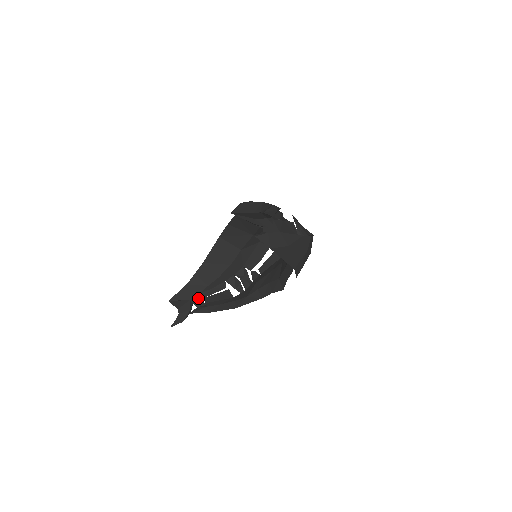
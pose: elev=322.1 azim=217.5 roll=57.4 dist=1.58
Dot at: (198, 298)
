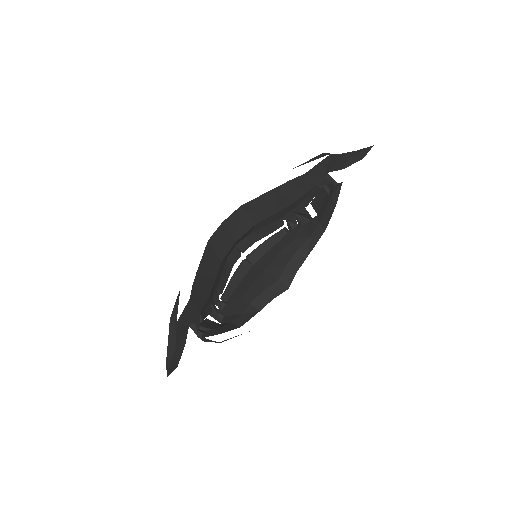
Dot at: (199, 321)
